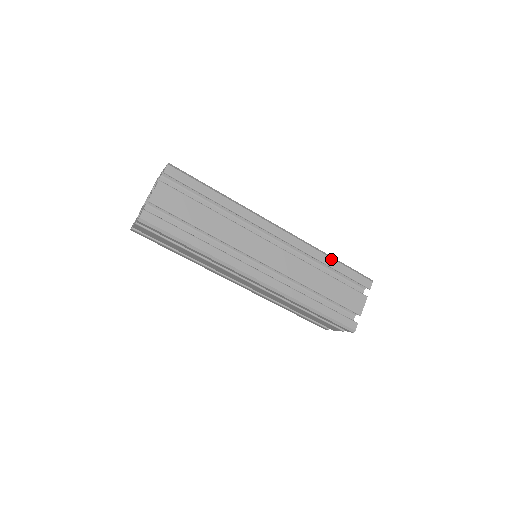
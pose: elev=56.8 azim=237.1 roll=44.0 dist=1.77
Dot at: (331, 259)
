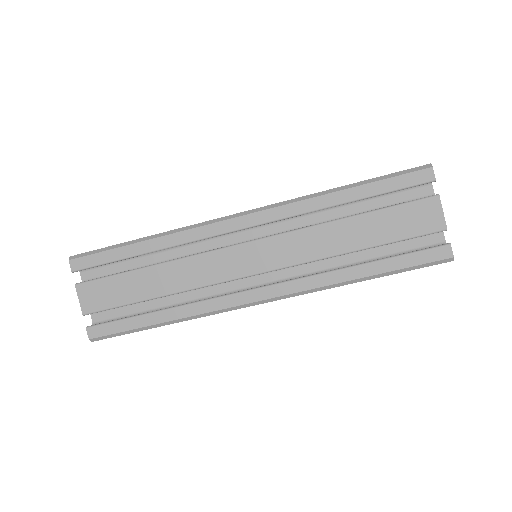
Dot at: (341, 192)
